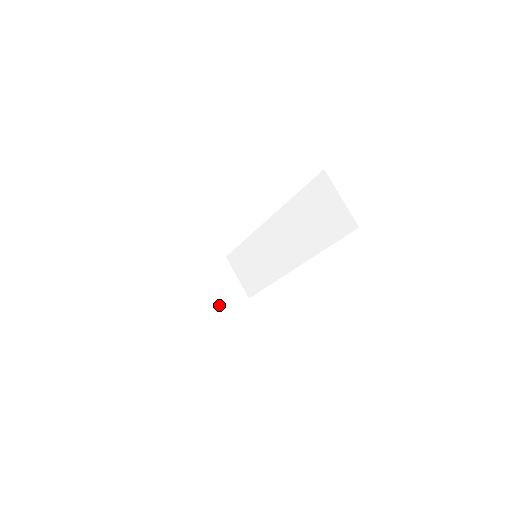
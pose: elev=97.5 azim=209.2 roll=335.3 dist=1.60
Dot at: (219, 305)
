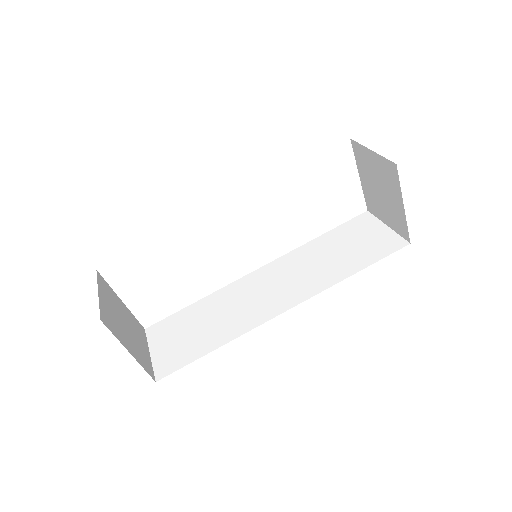
Dot at: (123, 337)
